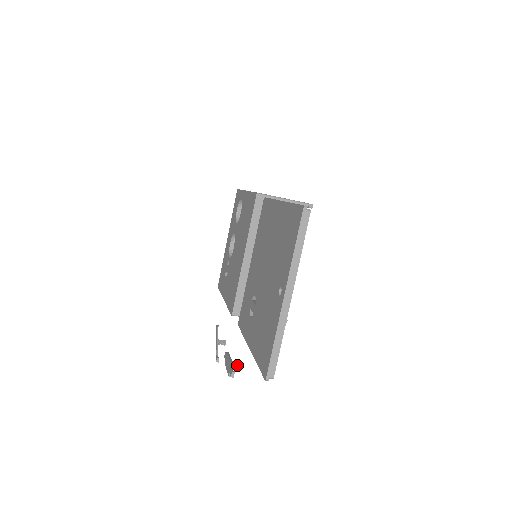
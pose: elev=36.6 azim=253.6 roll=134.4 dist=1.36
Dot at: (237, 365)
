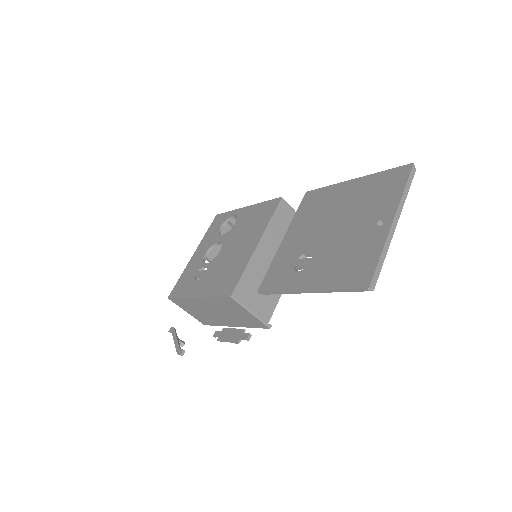
Dot at: occluded
